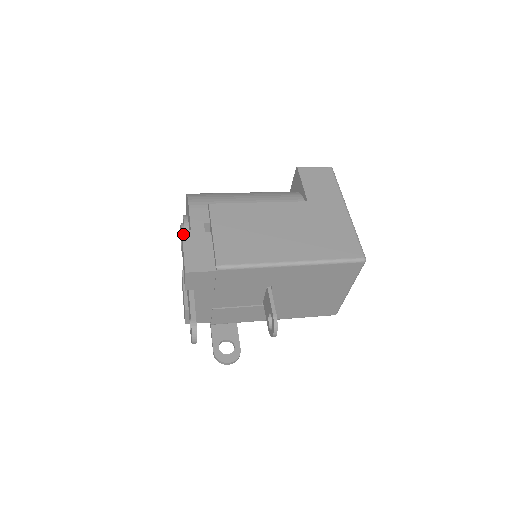
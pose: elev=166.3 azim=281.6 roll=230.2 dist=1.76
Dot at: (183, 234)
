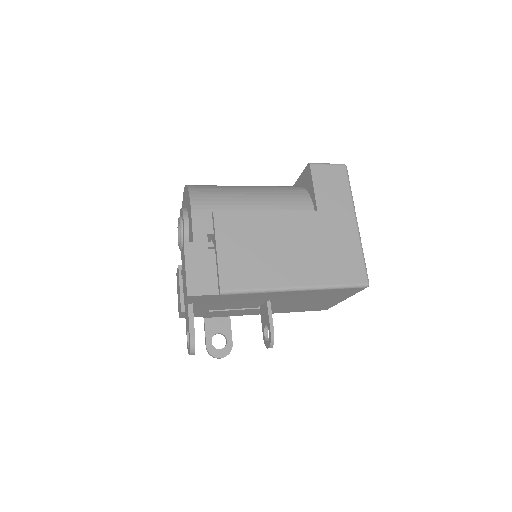
Dot at: (185, 248)
